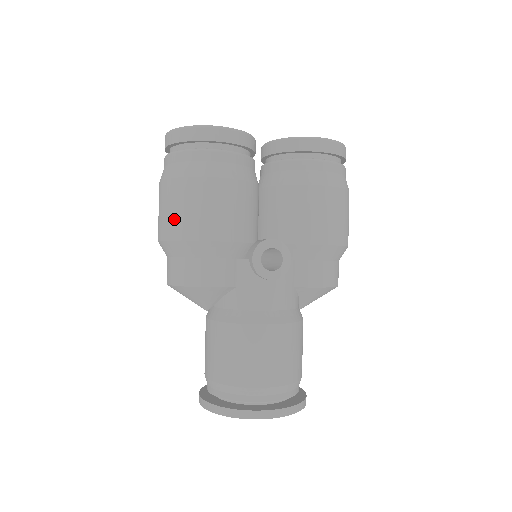
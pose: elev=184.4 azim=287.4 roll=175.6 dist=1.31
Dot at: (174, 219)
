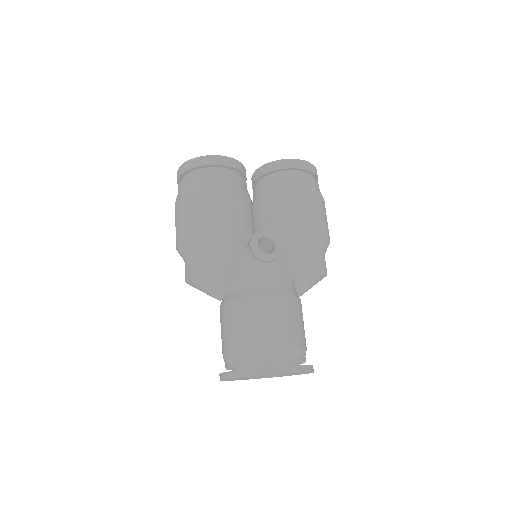
Dot at: (187, 223)
